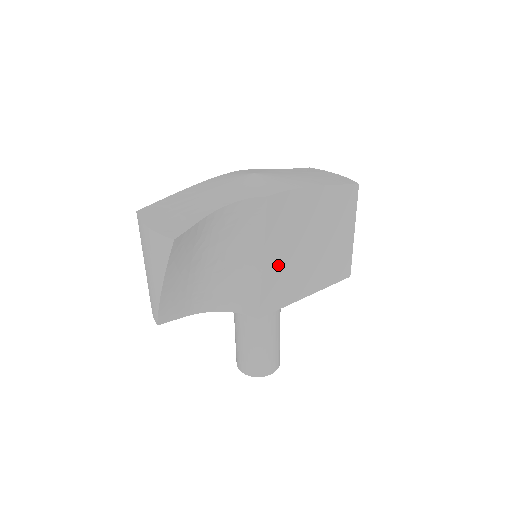
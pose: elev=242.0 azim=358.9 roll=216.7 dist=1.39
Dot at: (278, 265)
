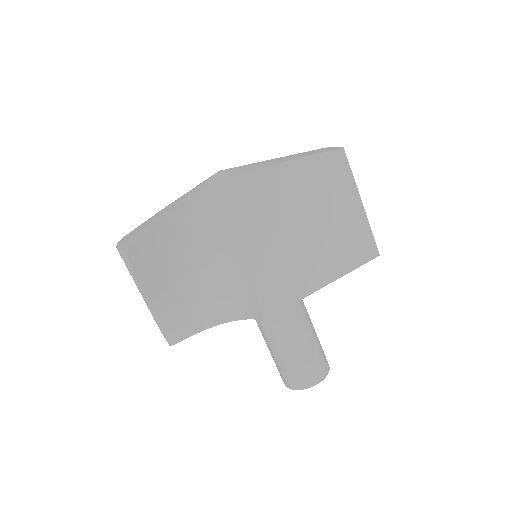
Dot at: (266, 257)
